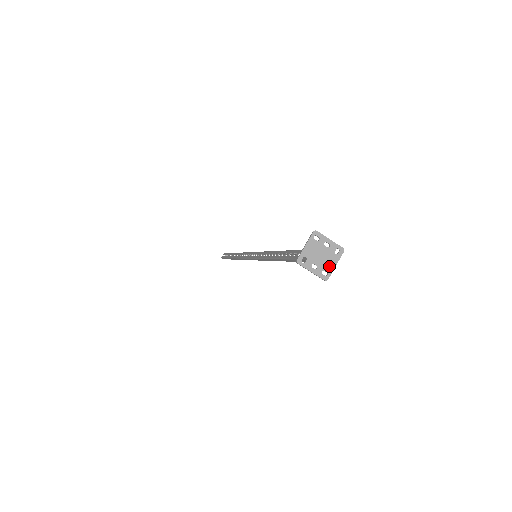
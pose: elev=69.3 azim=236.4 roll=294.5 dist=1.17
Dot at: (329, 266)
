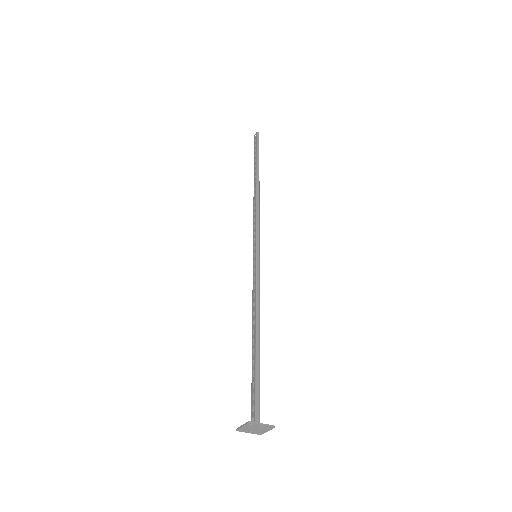
Dot at: (262, 431)
